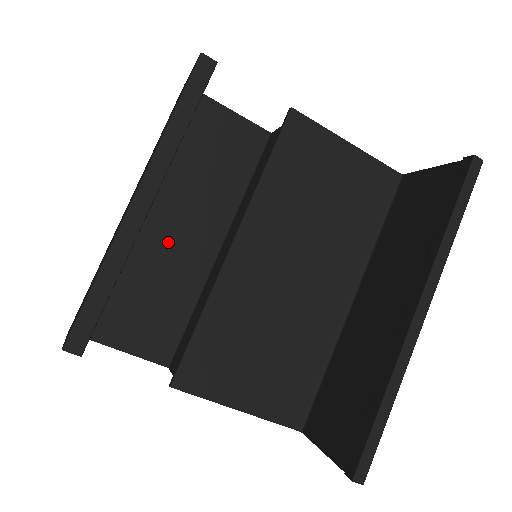
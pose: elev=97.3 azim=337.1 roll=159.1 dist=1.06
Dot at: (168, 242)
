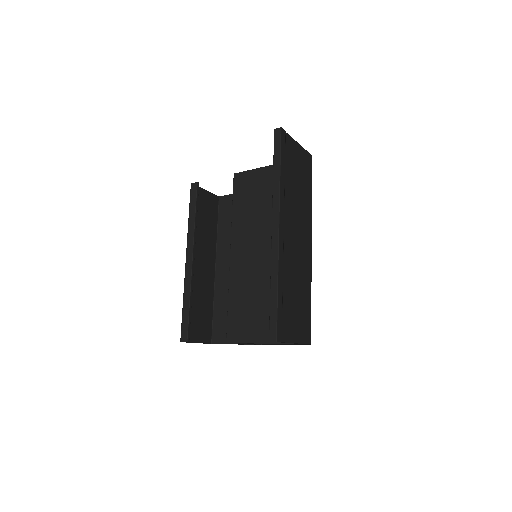
Dot at: occluded
